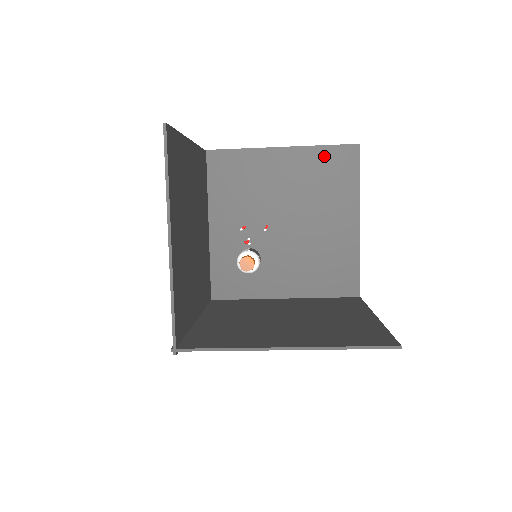
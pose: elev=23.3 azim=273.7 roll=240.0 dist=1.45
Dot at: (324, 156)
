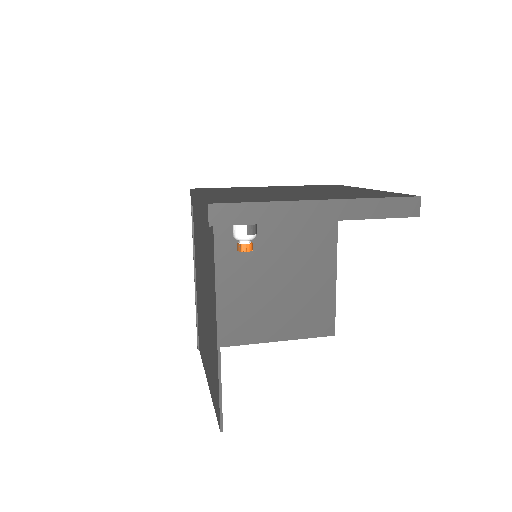
Dot at: occluded
